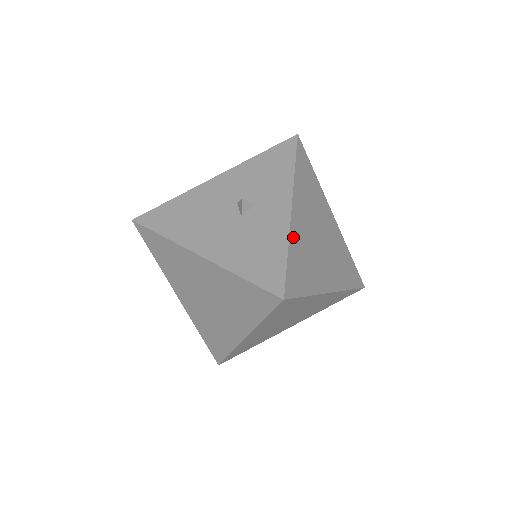
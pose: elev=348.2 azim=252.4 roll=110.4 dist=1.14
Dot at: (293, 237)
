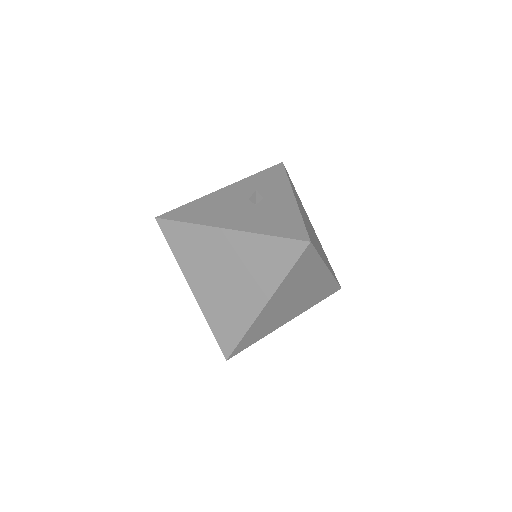
Dot at: (301, 213)
